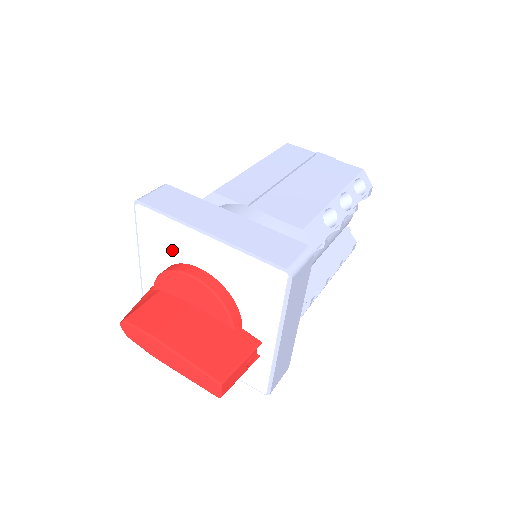
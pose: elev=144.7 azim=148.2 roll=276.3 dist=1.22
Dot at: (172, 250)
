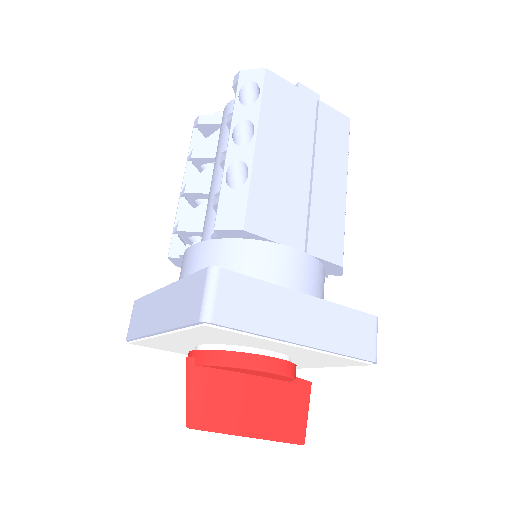
Dot at: (234, 342)
